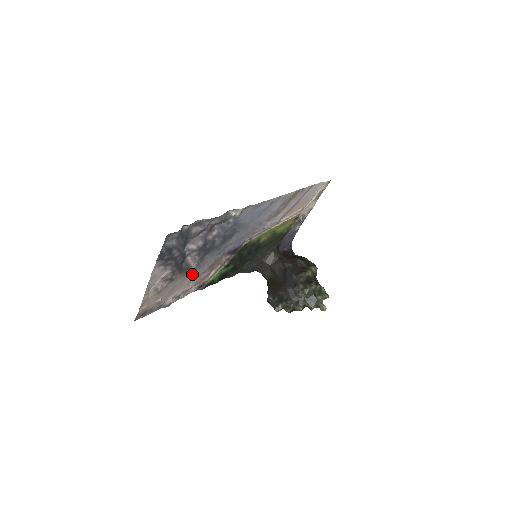
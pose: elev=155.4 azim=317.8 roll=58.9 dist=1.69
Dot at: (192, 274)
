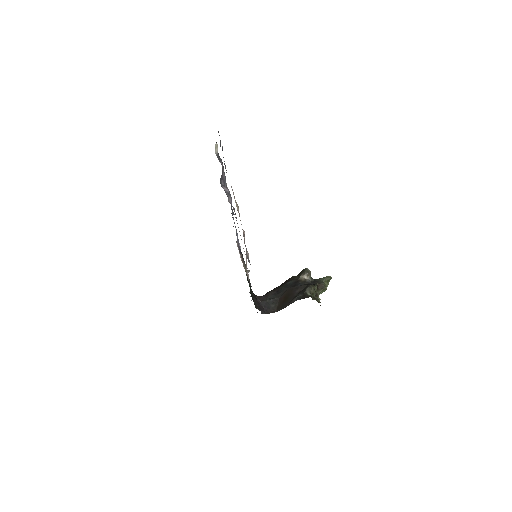
Dot at: occluded
